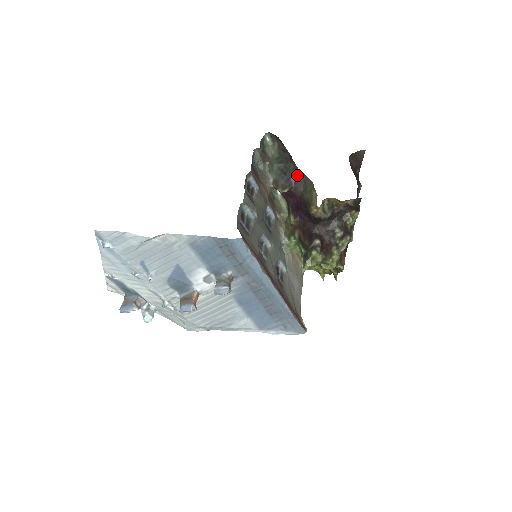
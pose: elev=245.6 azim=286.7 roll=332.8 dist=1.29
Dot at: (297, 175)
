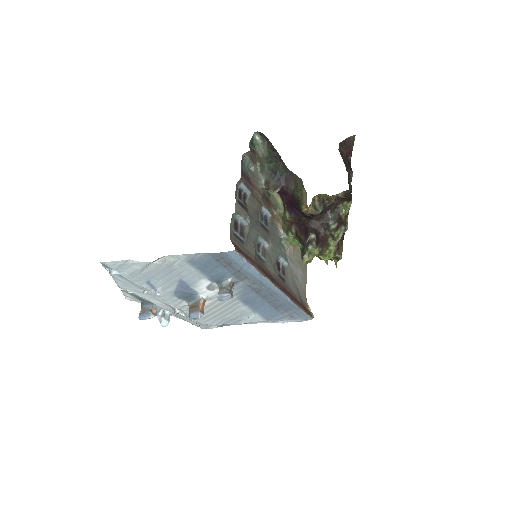
Dot at: (287, 174)
